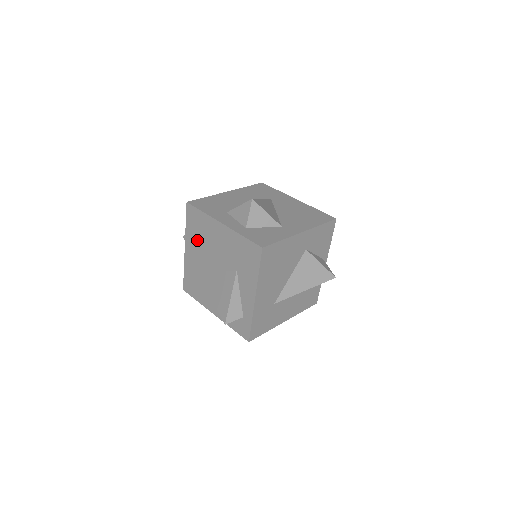
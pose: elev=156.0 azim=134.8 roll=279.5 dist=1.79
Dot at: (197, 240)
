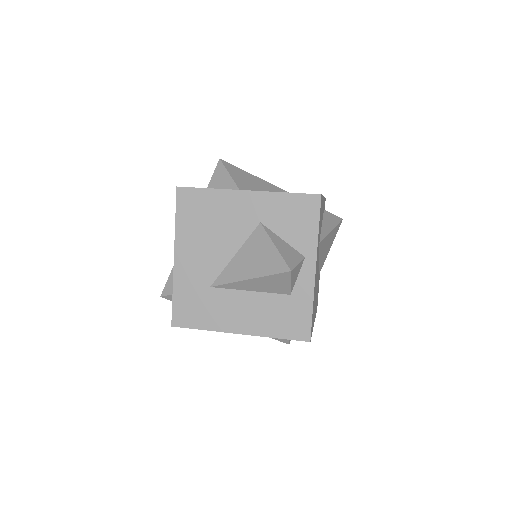
Dot at: occluded
